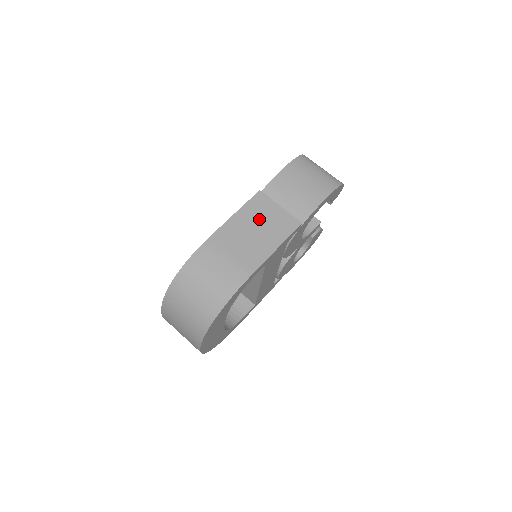
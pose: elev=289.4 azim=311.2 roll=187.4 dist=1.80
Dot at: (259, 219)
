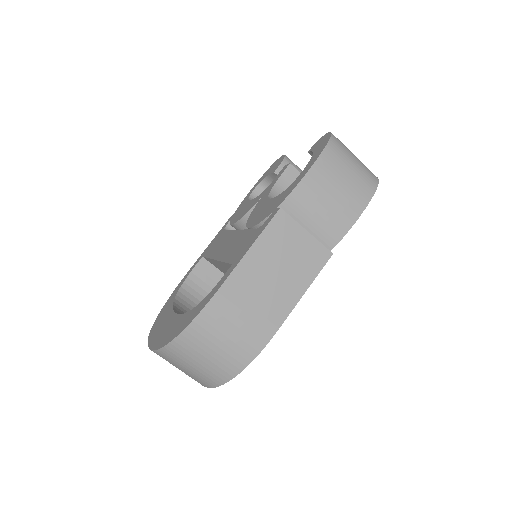
Dot at: (281, 253)
